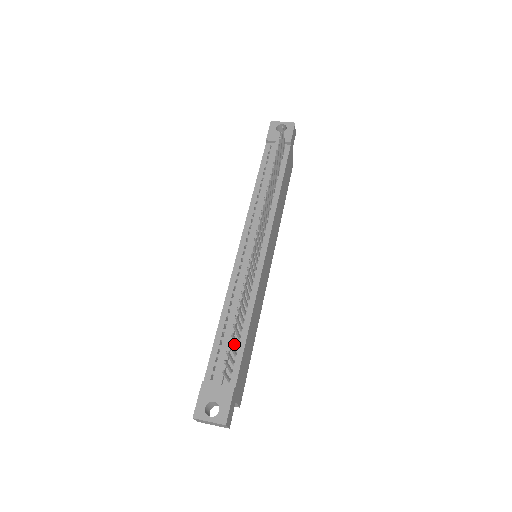
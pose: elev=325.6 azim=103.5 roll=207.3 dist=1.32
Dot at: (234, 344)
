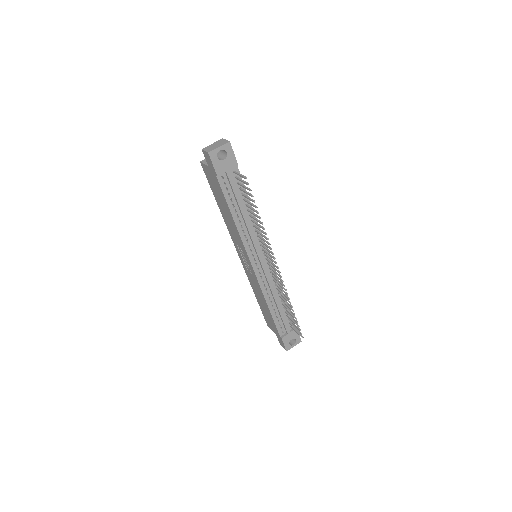
Dot at: (284, 313)
